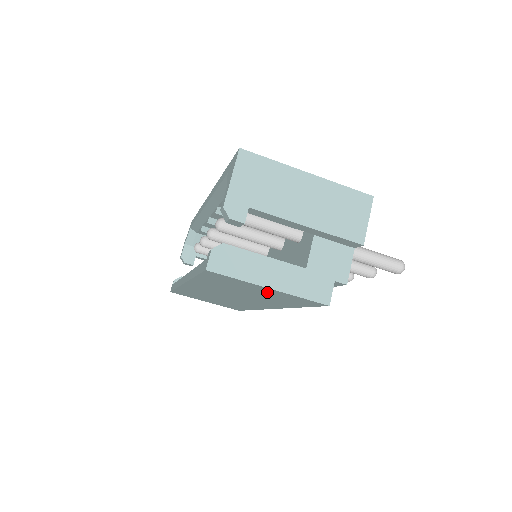
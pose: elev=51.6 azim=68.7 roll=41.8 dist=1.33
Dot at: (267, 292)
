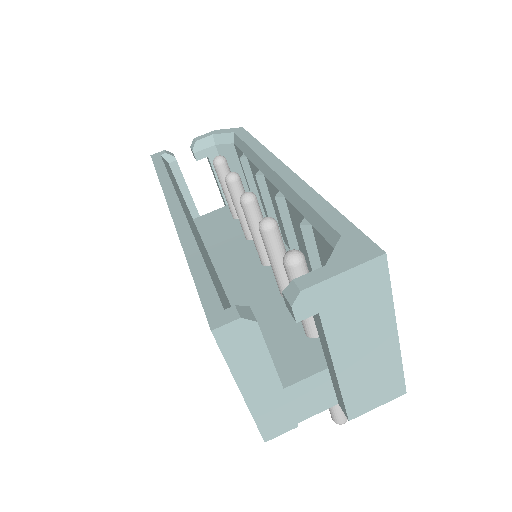
Dot at: occluded
